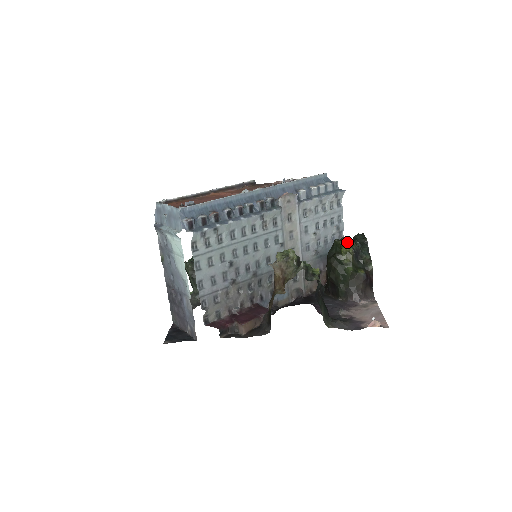
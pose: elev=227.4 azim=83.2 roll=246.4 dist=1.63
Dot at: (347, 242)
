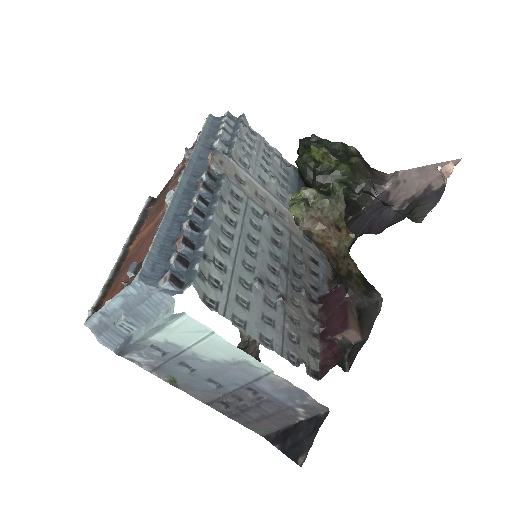
Dot at: (310, 149)
